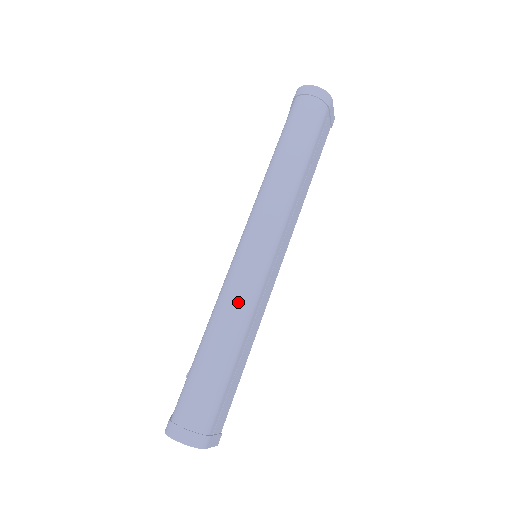
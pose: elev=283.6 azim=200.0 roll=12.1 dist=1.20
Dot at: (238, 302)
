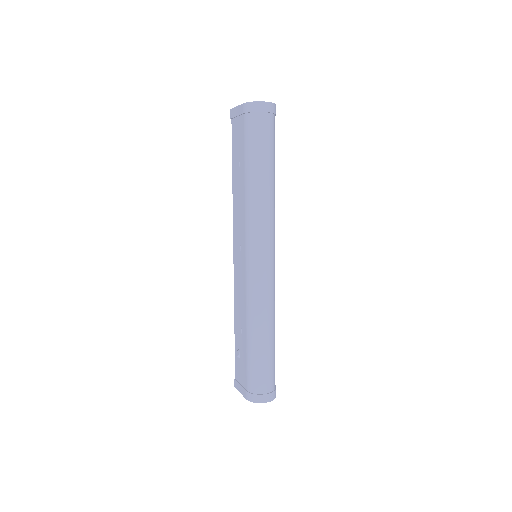
Dot at: (266, 303)
